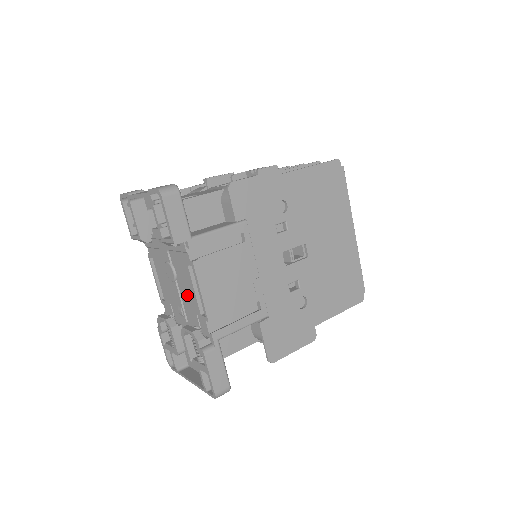
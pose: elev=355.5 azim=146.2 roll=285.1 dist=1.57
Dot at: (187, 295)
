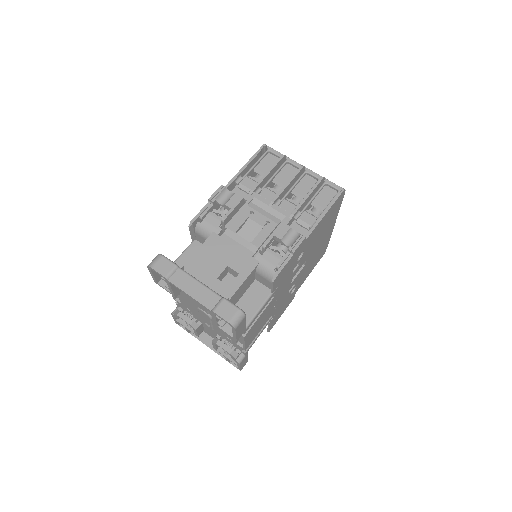
Dot at: occluded
